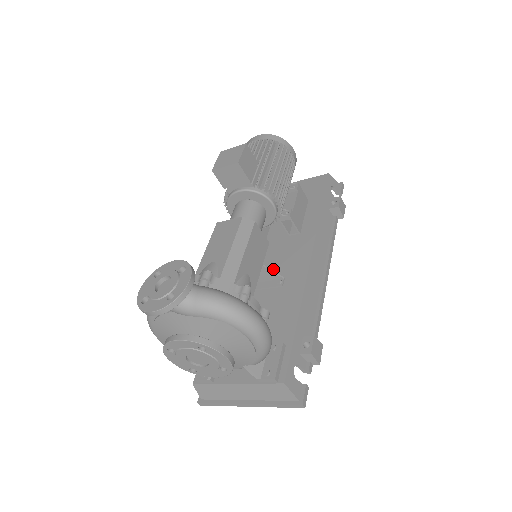
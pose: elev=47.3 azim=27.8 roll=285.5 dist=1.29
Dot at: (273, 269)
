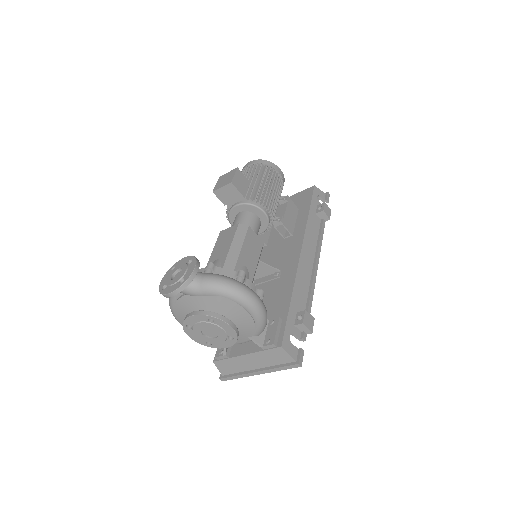
Dot at: (272, 266)
